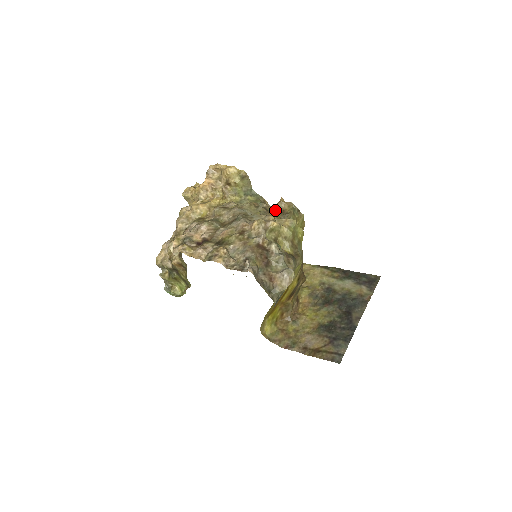
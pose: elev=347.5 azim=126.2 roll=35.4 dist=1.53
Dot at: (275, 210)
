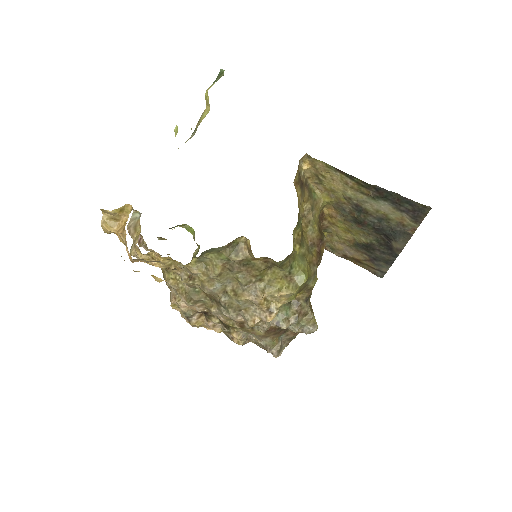
Dot at: (254, 264)
